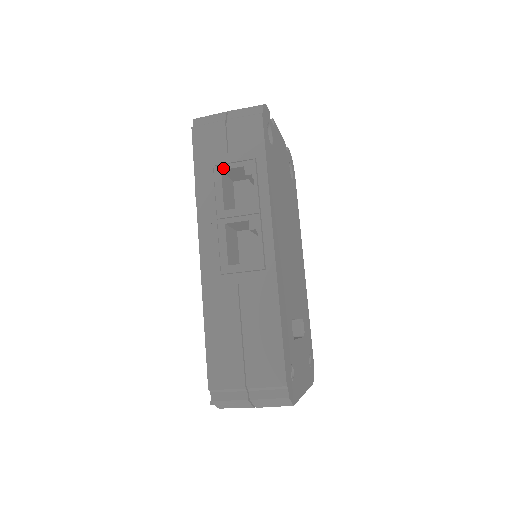
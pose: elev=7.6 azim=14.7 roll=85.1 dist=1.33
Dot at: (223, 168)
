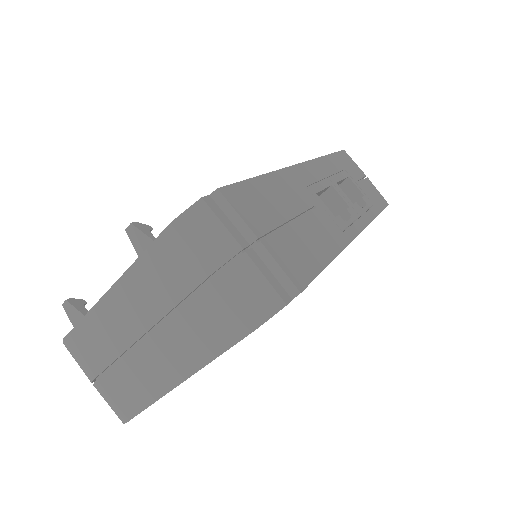
Dot at: (351, 178)
